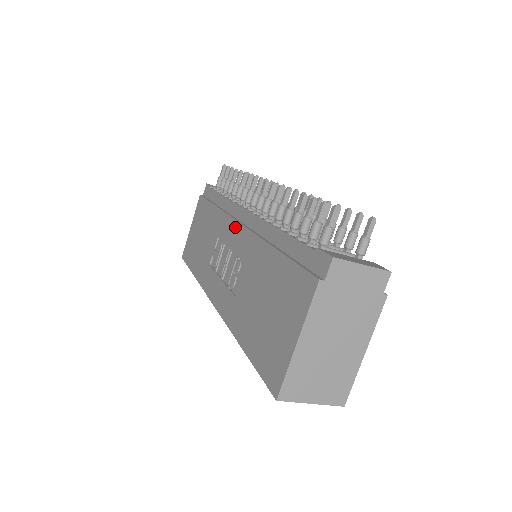
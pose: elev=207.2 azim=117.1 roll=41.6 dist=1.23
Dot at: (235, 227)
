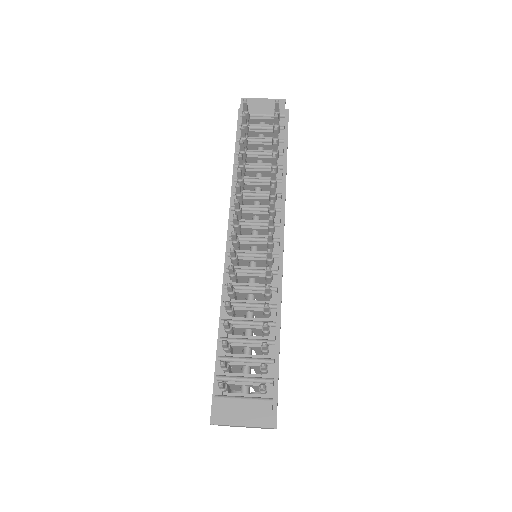
Dot at: occluded
